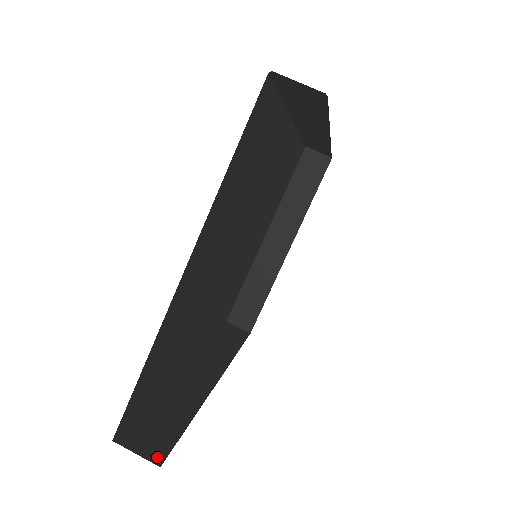
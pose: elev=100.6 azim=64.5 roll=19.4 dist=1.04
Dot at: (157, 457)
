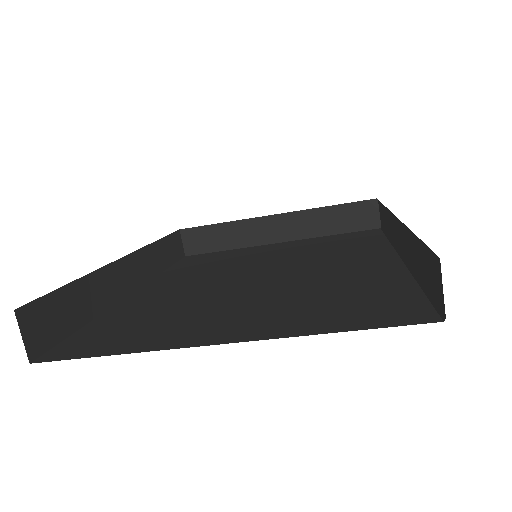
Dot at: (34, 351)
